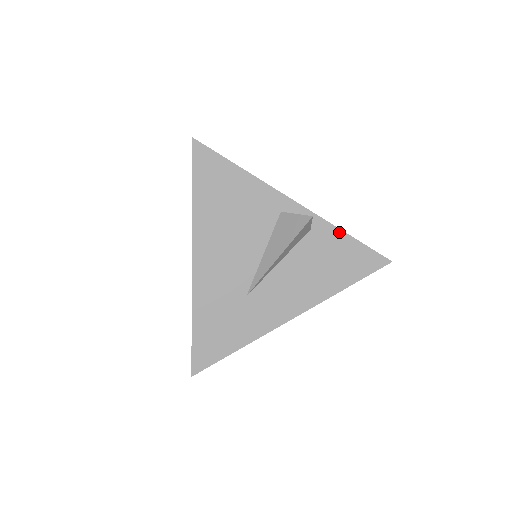
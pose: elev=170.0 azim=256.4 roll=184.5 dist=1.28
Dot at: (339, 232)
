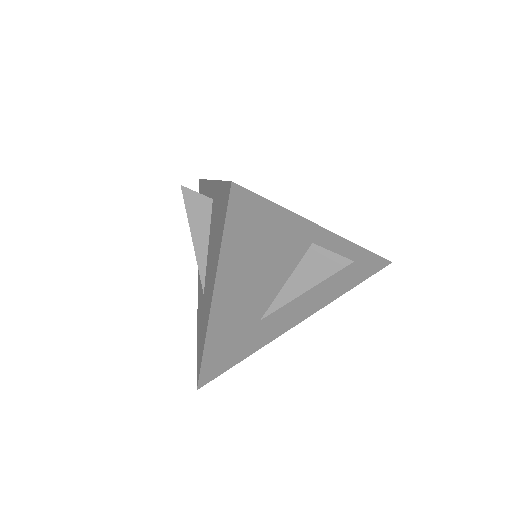
Dot at: (359, 249)
